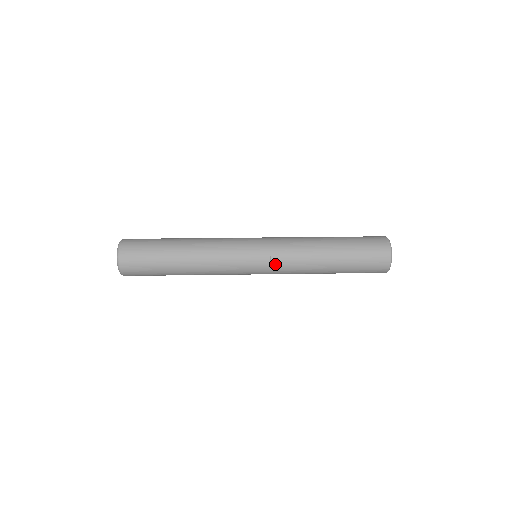
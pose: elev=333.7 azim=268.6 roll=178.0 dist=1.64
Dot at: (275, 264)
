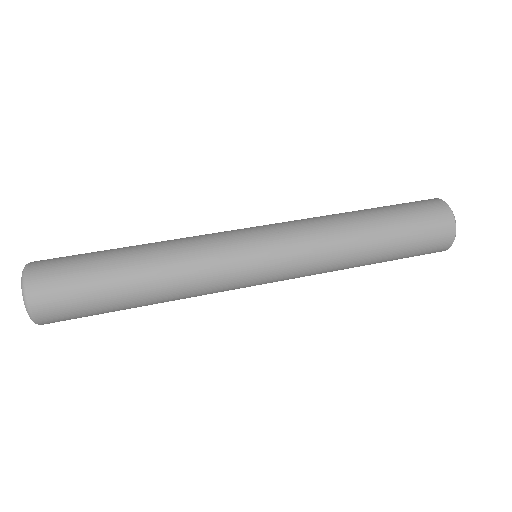
Dot at: (290, 247)
